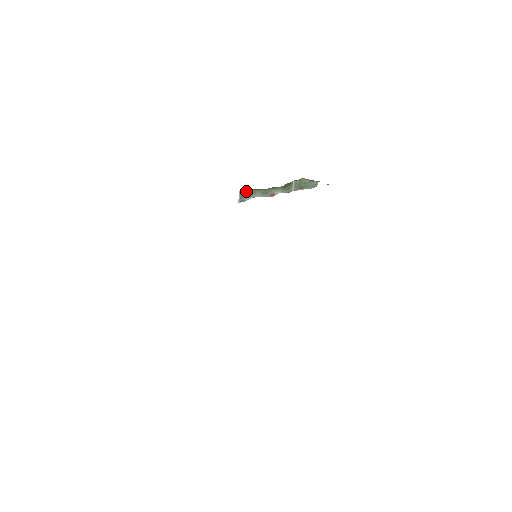
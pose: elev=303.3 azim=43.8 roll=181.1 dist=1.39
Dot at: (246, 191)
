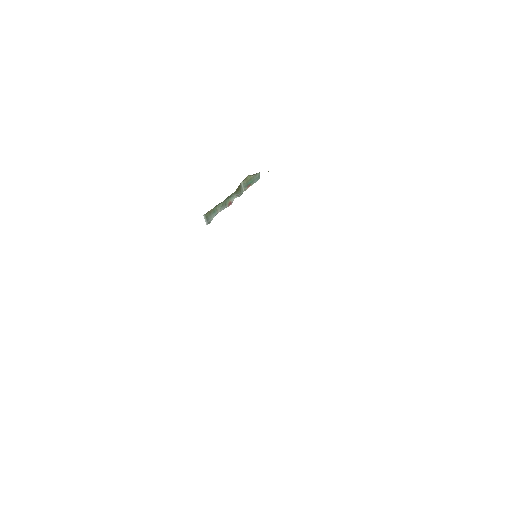
Dot at: (209, 212)
